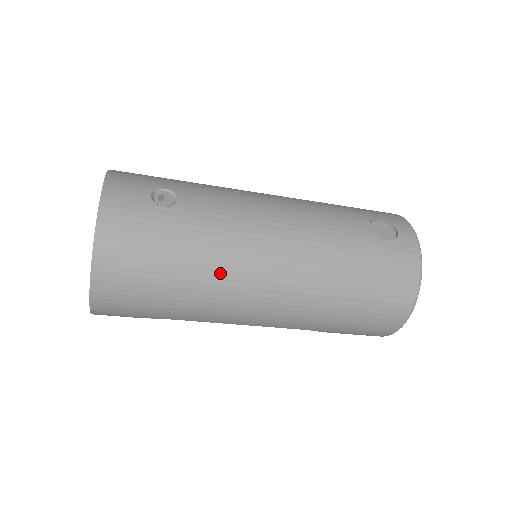
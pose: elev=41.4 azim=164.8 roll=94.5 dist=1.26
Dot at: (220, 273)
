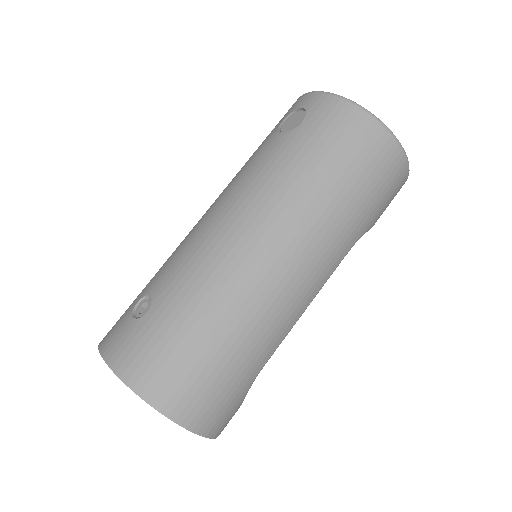
Dot at: (233, 295)
